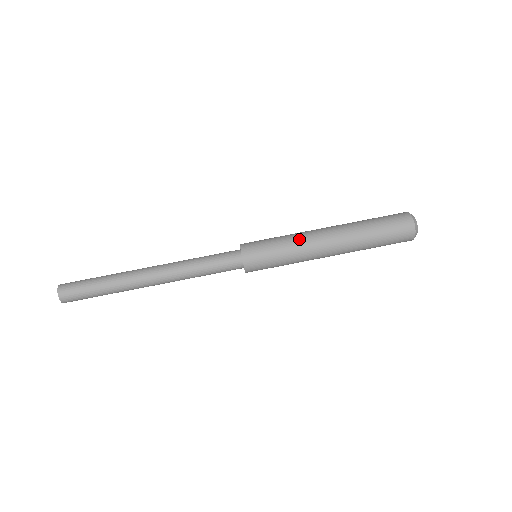
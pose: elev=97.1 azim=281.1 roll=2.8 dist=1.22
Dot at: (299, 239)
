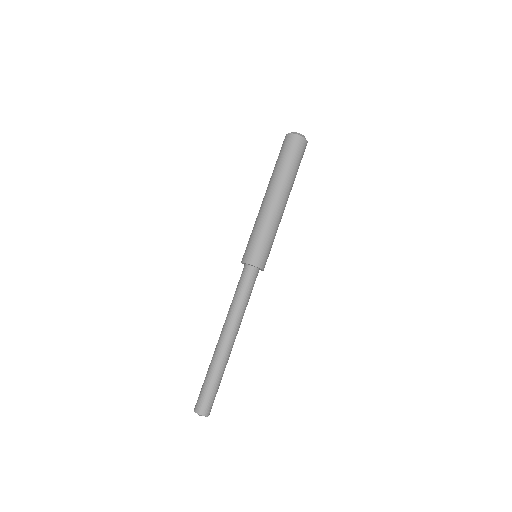
Dot at: (259, 218)
